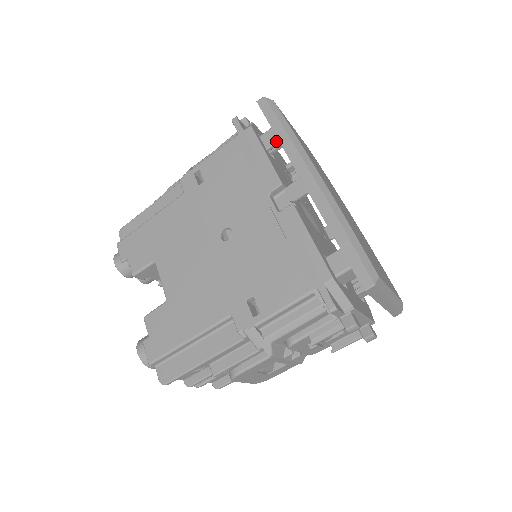
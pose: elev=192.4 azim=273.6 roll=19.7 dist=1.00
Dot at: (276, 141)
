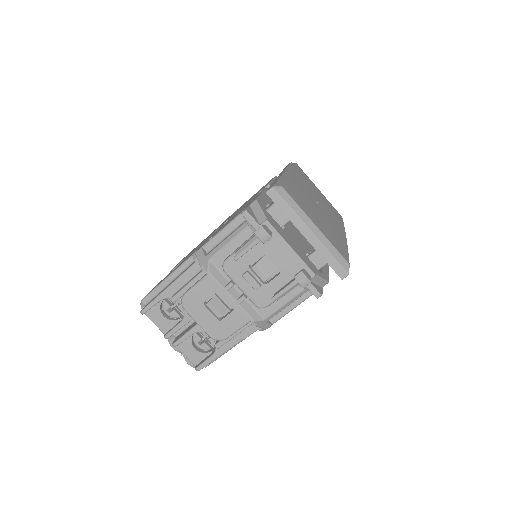
Dot at: occluded
